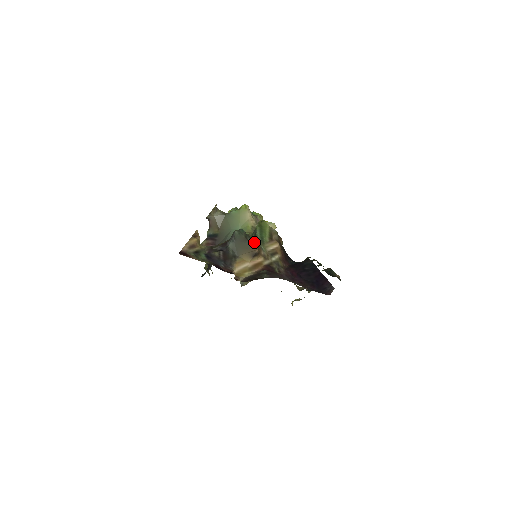
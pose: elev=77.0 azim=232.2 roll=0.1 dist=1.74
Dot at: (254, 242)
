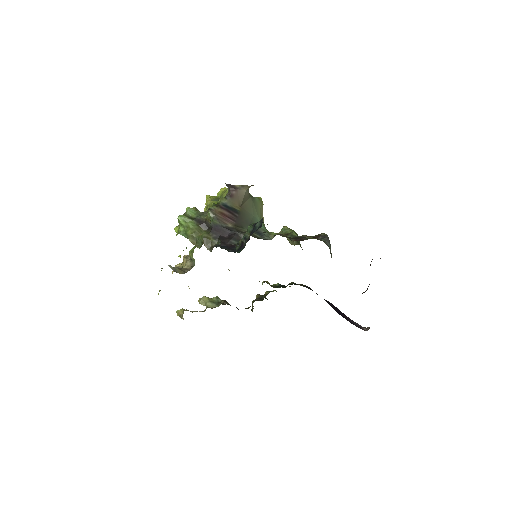
Dot at: occluded
